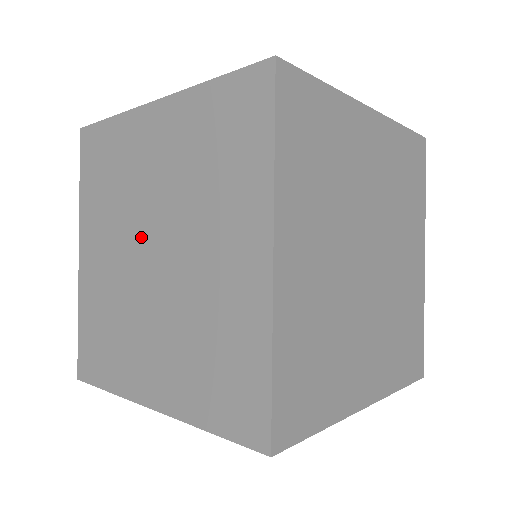
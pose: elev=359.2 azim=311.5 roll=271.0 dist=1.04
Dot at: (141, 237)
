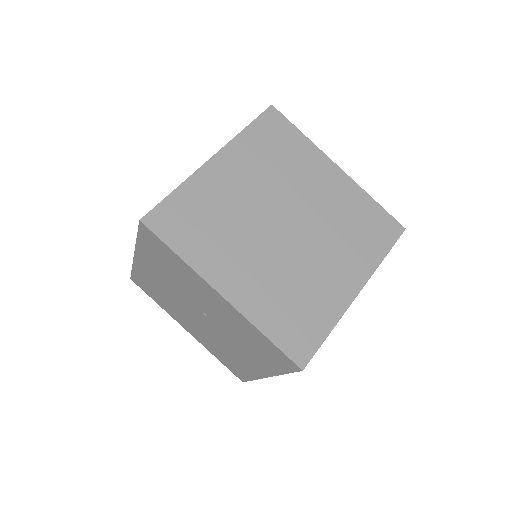
Dot at: occluded
